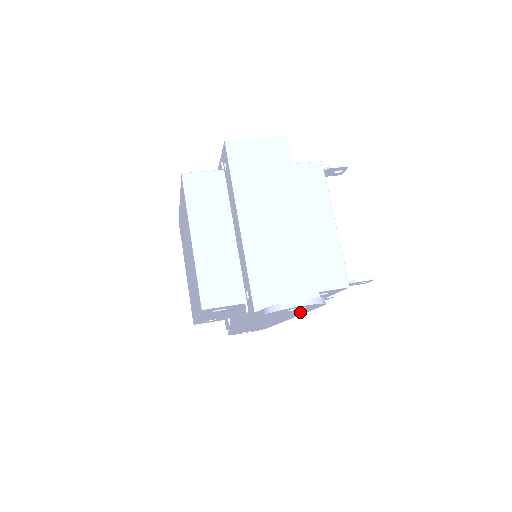
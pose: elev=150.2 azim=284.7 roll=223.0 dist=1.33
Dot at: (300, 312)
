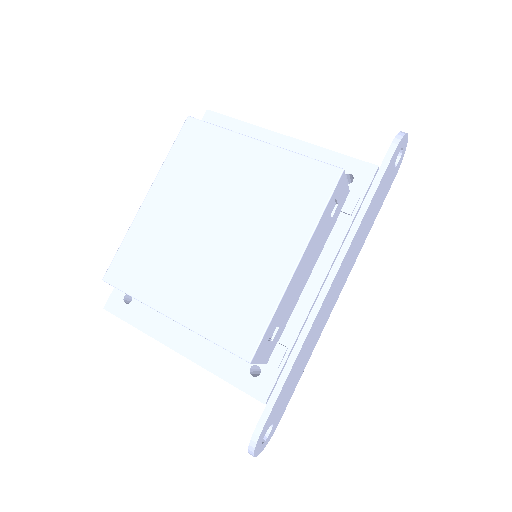
Dot at: (376, 213)
